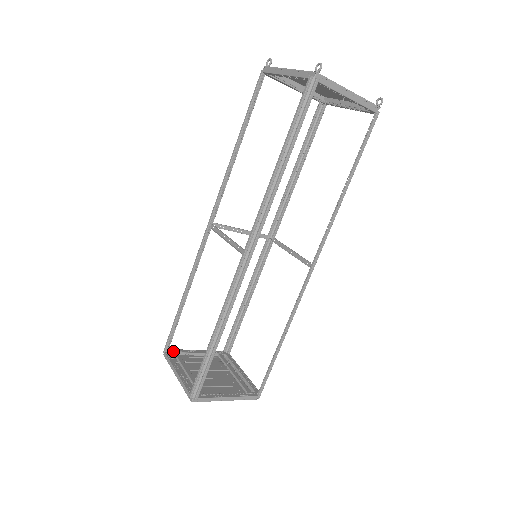
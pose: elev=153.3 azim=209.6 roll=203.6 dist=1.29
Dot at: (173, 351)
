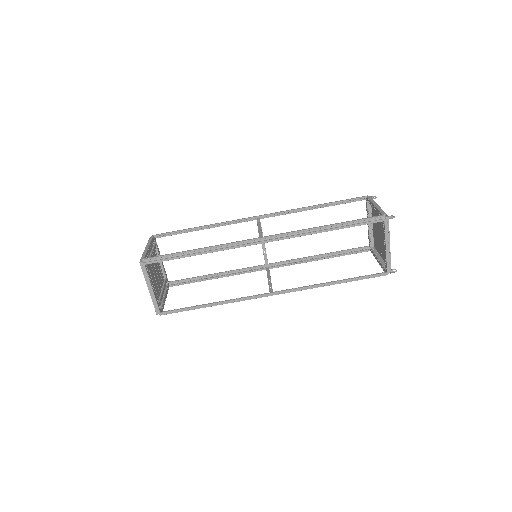
Dot at: (155, 243)
